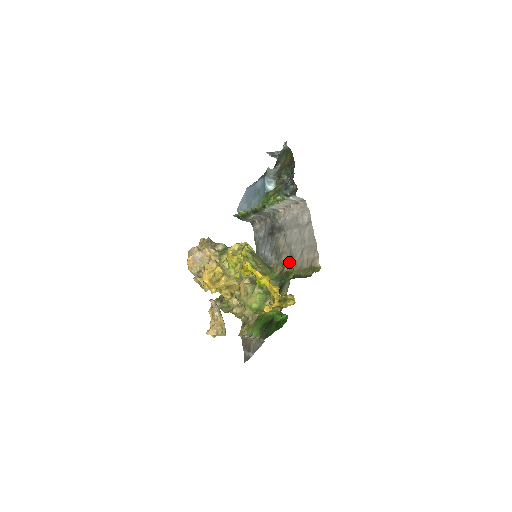
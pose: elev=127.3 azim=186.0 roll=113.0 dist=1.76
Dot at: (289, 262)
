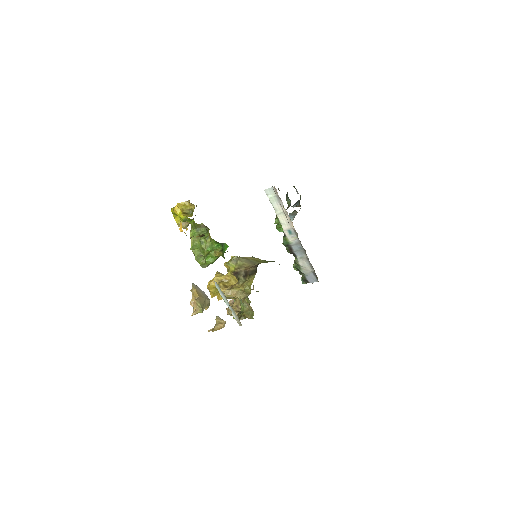
Dot at: occluded
